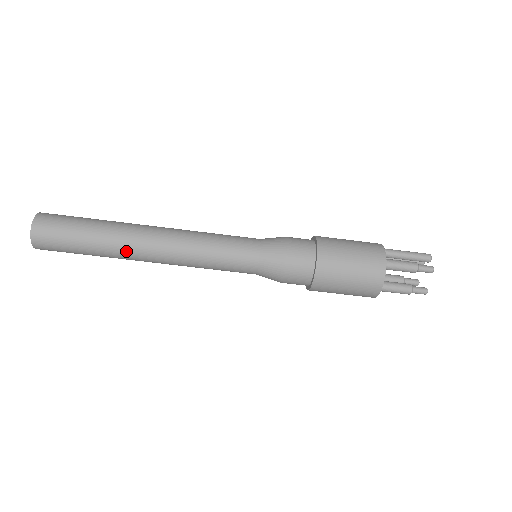
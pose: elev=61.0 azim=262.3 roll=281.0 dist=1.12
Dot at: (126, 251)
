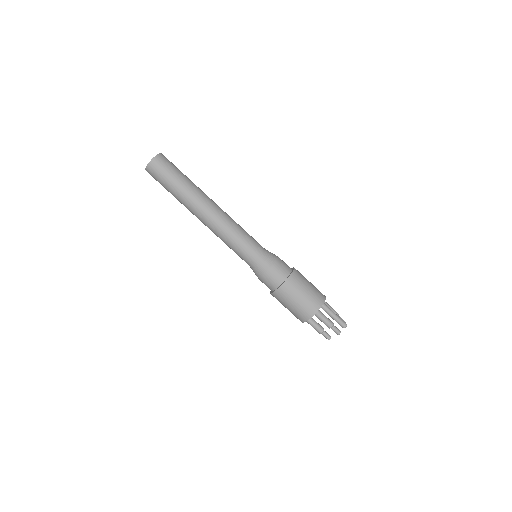
Dot at: (189, 208)
